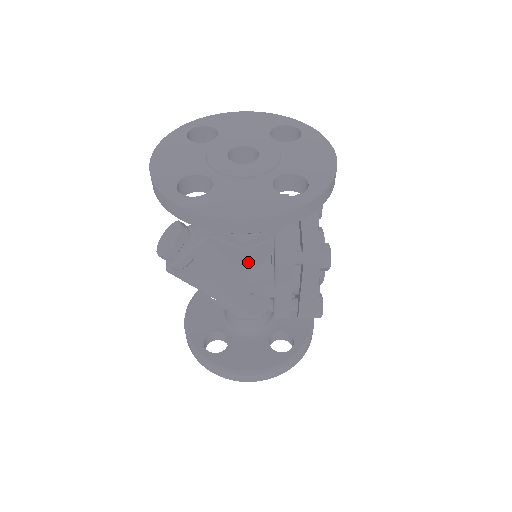
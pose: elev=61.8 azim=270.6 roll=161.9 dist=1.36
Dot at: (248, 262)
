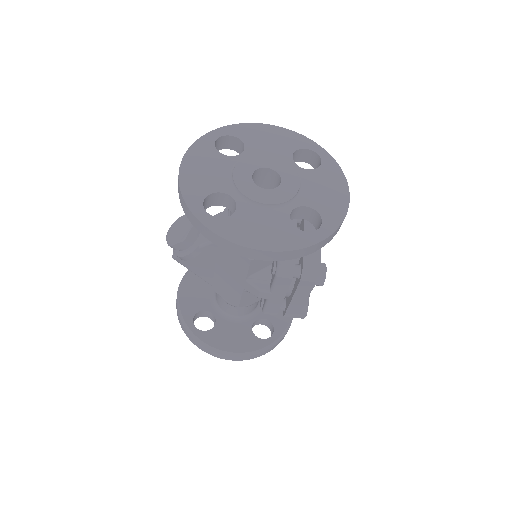
Dot at: (251, 268)
